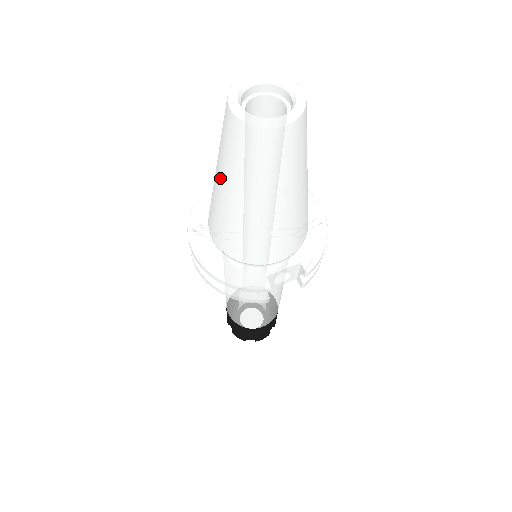
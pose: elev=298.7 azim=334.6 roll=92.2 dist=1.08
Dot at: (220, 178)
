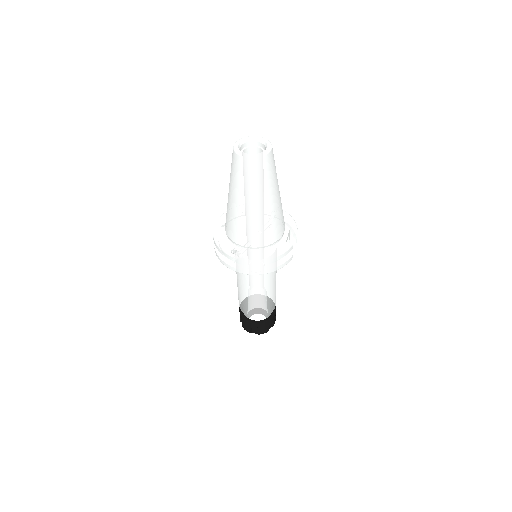
Dot at: (247, 201)
